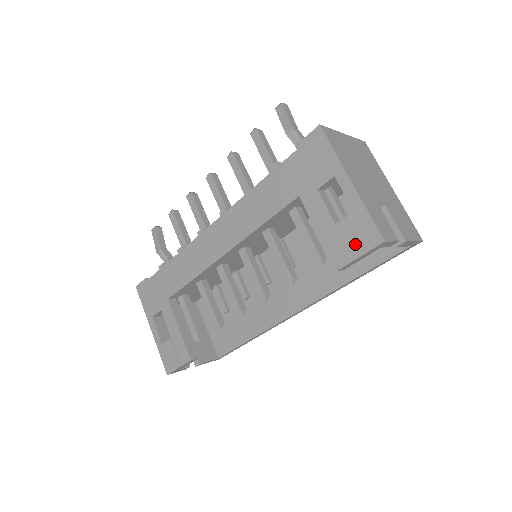
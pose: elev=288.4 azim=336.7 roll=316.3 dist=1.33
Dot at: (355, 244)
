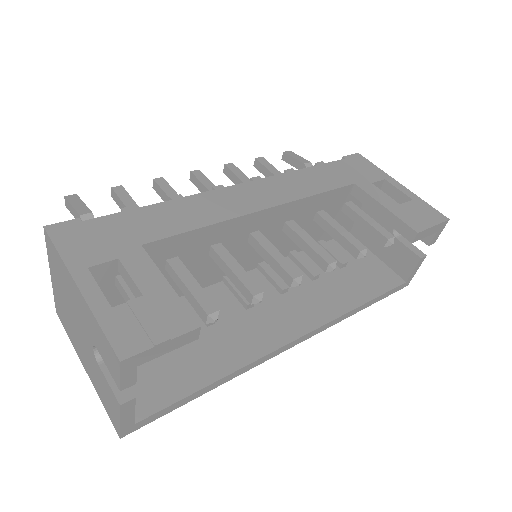
Dot at: (425, 218)
